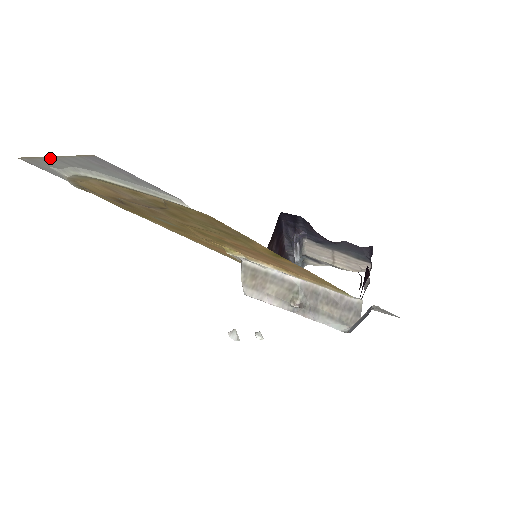
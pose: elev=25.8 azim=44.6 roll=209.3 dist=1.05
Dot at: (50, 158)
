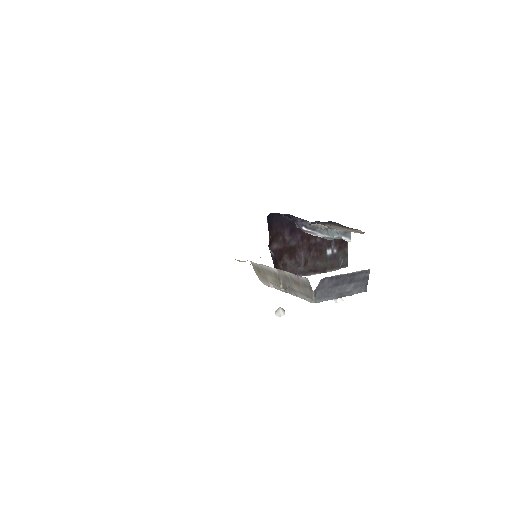
Dot at: occluded
